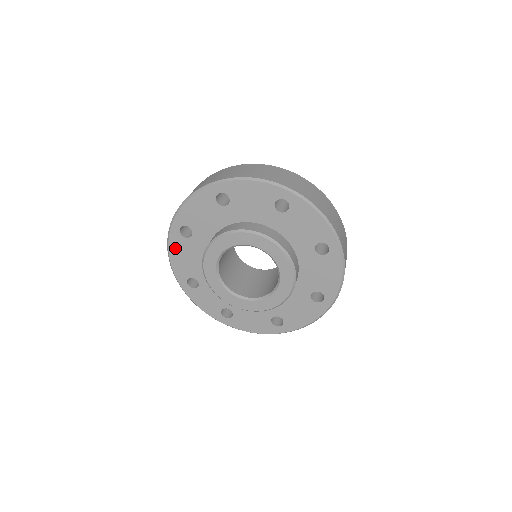
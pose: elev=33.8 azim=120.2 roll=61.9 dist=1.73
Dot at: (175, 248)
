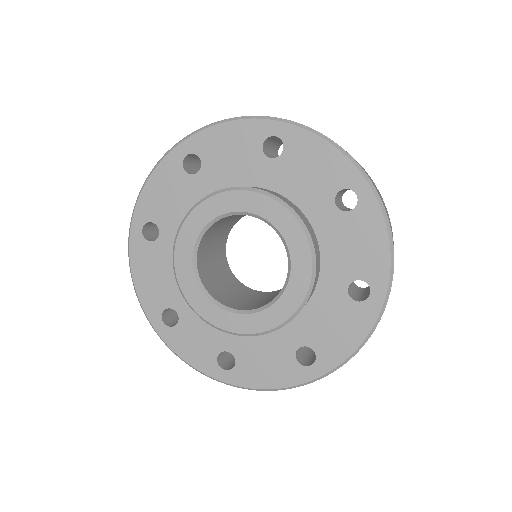
Dot at: (139, 263)
